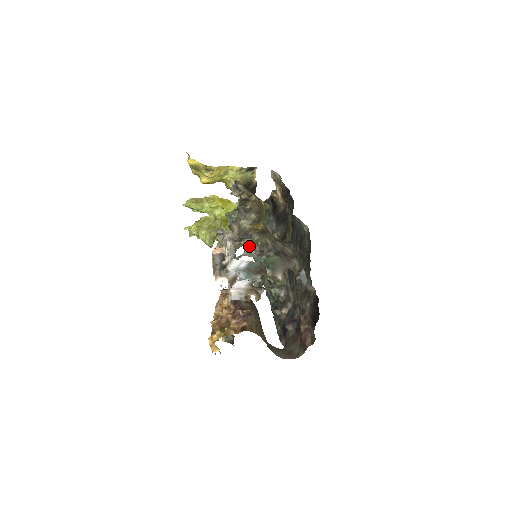
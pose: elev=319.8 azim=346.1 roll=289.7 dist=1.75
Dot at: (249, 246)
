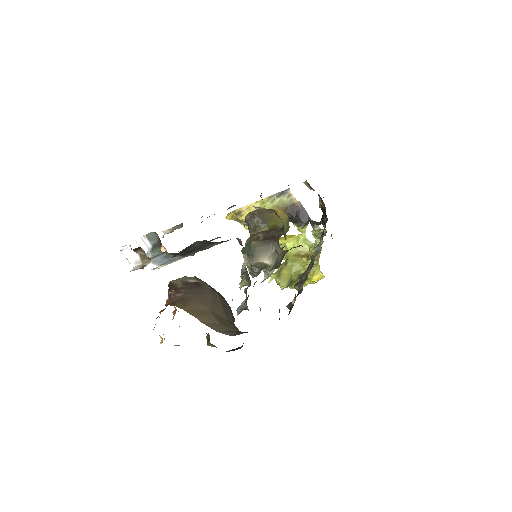
Dot at: occluded
